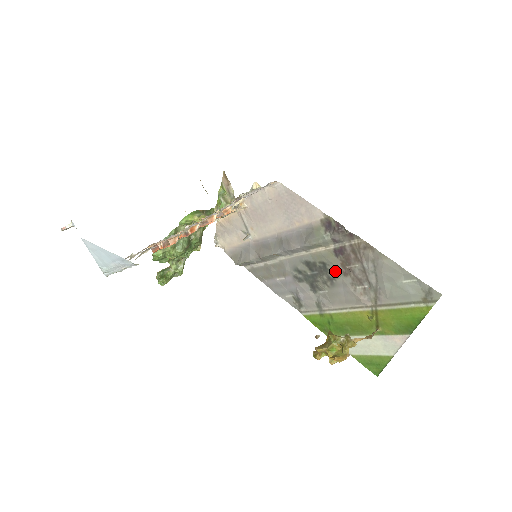
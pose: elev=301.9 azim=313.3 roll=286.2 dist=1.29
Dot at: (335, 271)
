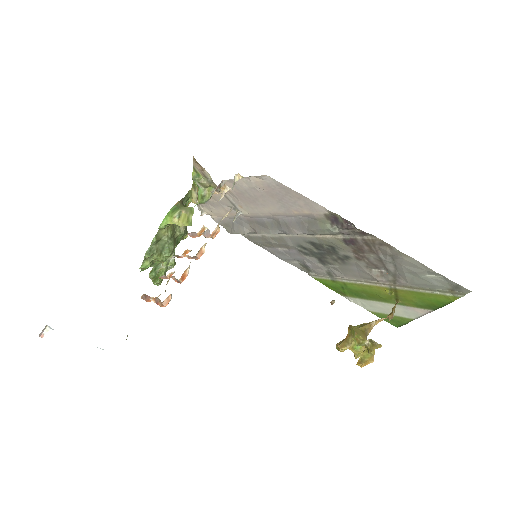
Dot at: (346, 255)
